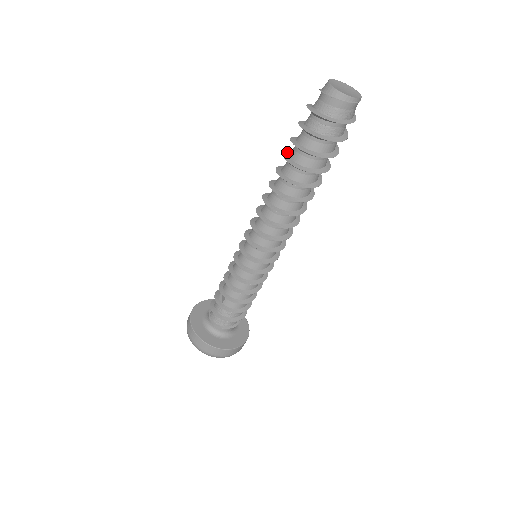
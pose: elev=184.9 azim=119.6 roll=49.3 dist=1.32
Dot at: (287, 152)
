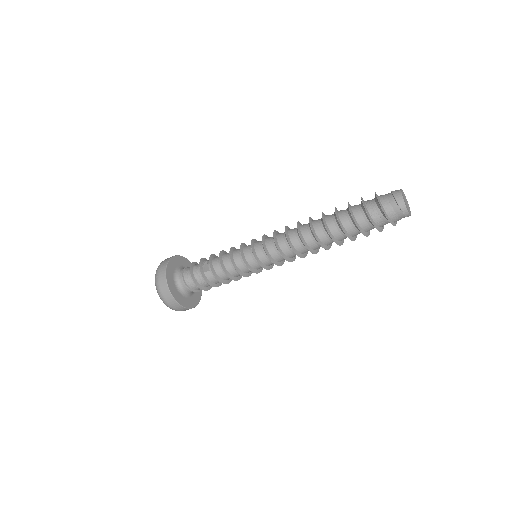
Dot at: occluded
